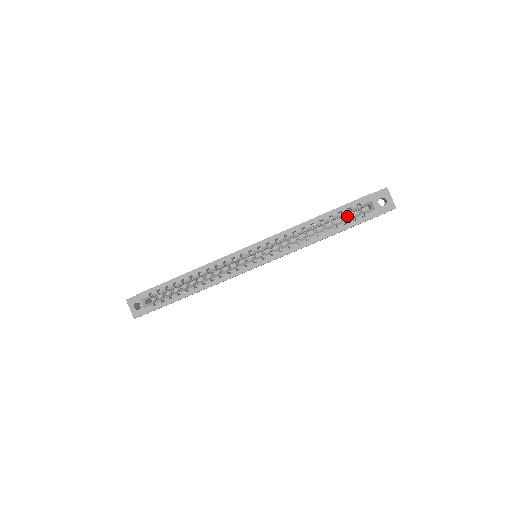
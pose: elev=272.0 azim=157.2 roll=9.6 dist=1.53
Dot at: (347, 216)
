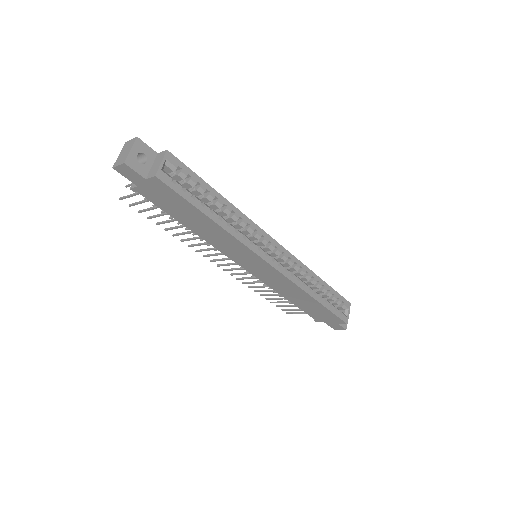
Dot at: occluded
